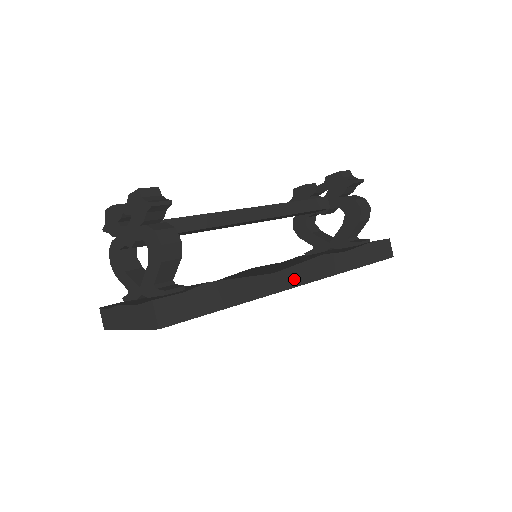
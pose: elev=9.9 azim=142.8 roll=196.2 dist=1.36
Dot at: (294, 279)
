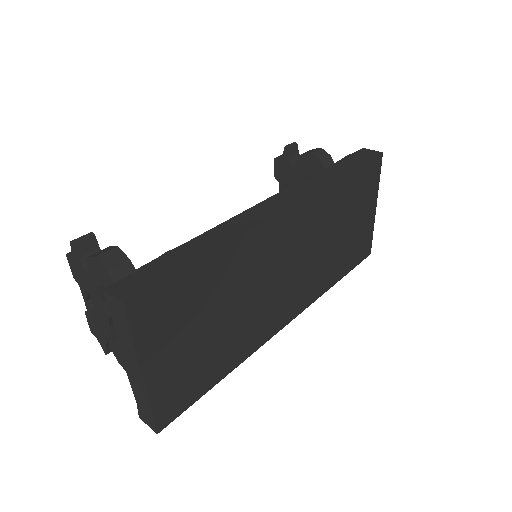
Dot at: (273, 209)
